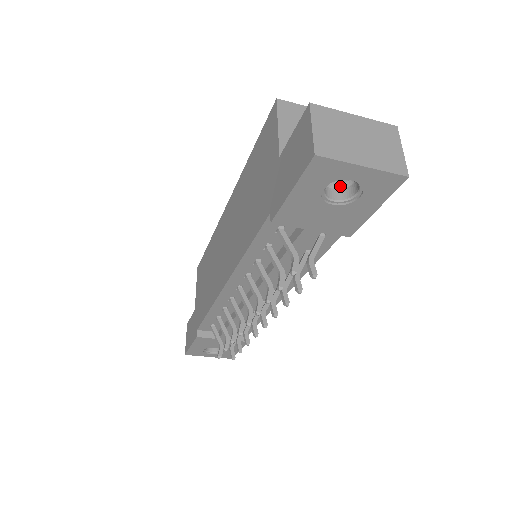
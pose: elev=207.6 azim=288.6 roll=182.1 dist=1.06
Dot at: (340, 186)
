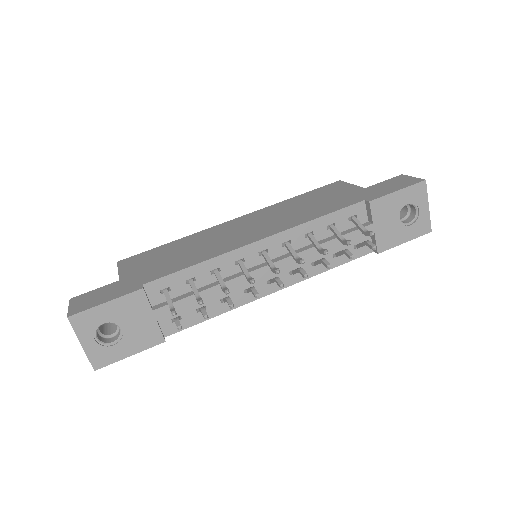
Dot at: occluded
